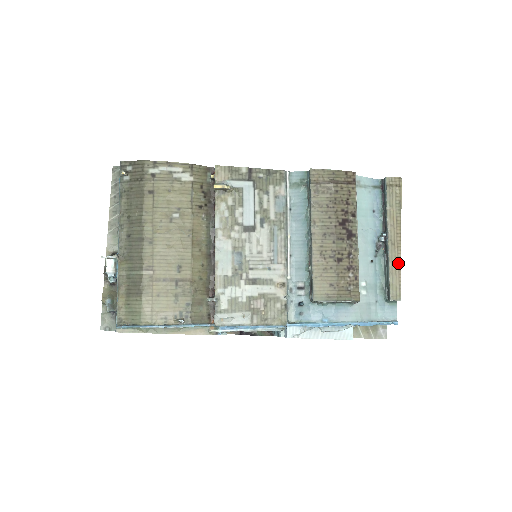
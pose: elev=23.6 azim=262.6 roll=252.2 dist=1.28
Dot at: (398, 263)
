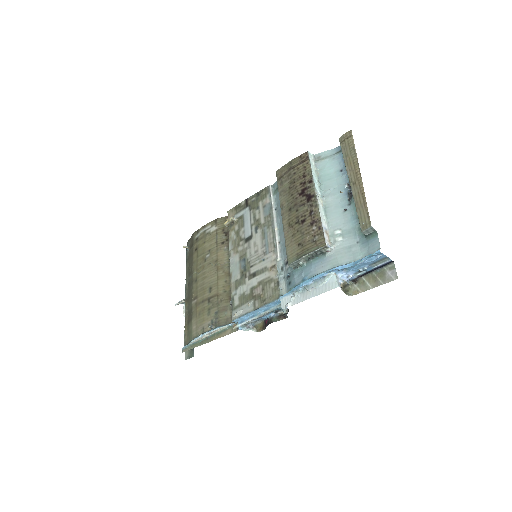
Dot at: (362, 196)
